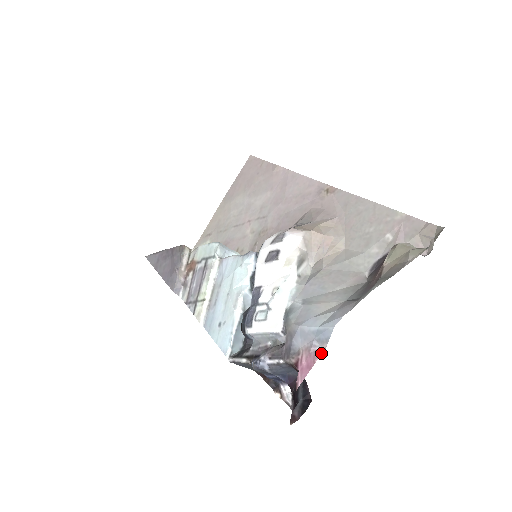
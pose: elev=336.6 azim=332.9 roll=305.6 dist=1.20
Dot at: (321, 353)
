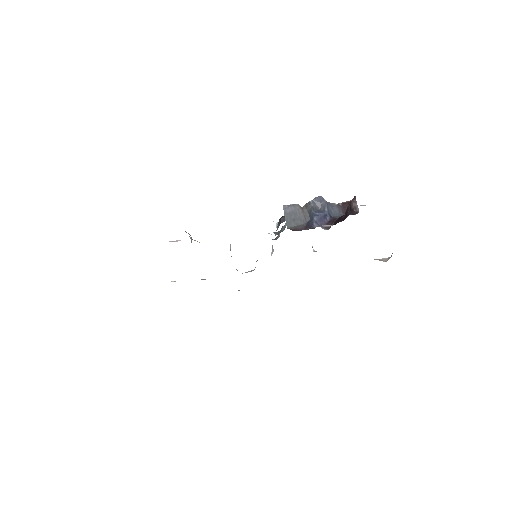
Dot at: occluded
